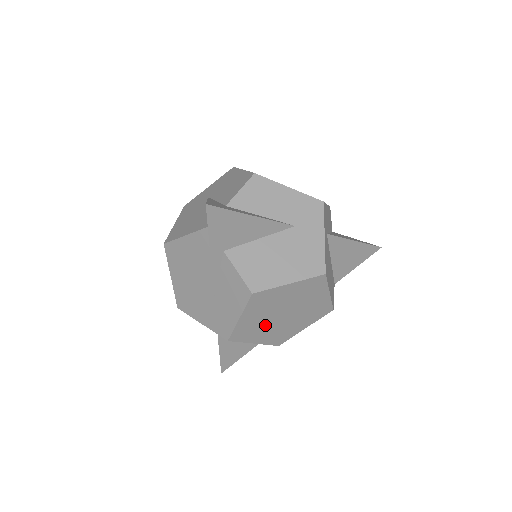
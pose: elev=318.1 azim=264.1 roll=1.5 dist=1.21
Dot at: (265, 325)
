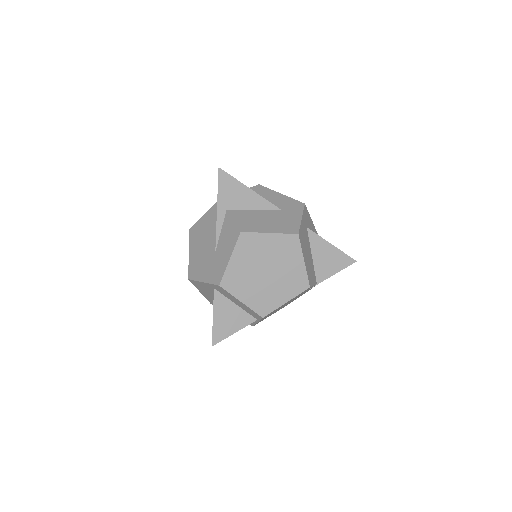
Dot at: (251, 279)
